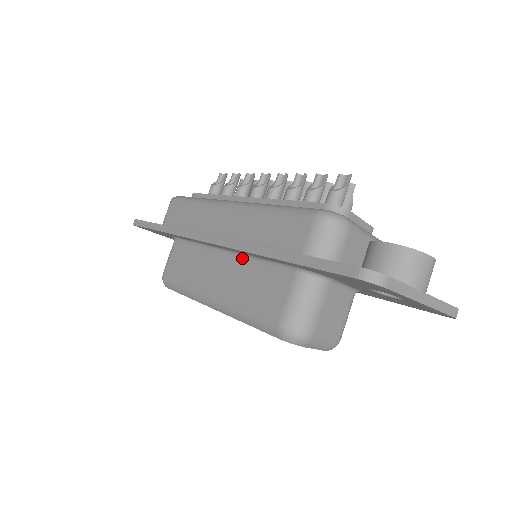
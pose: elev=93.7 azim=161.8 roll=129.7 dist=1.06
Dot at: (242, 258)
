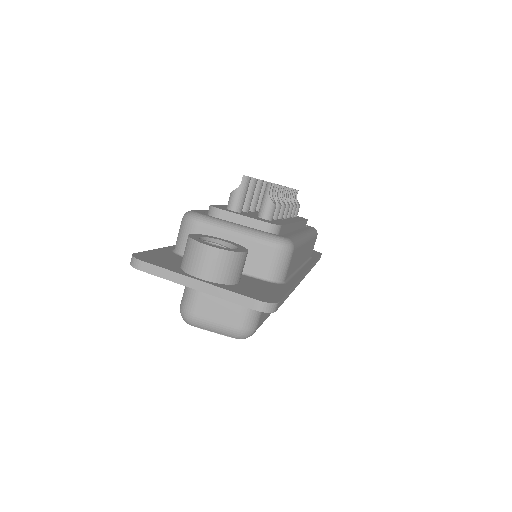
Dot at: occluded
